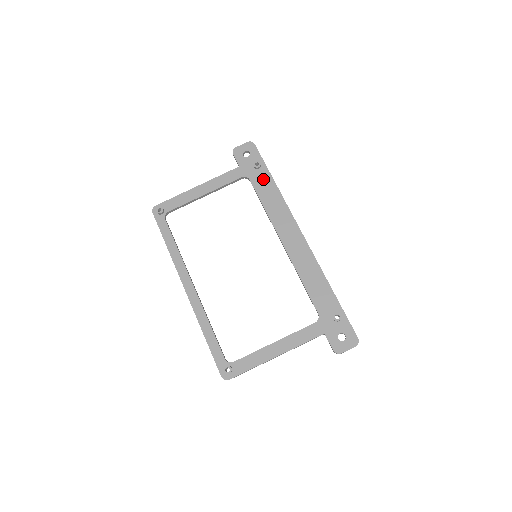
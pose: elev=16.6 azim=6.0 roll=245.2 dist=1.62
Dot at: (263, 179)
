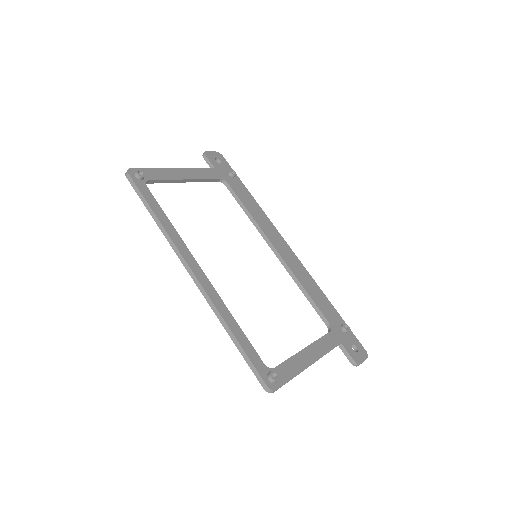
Dot at: (240, 188)
